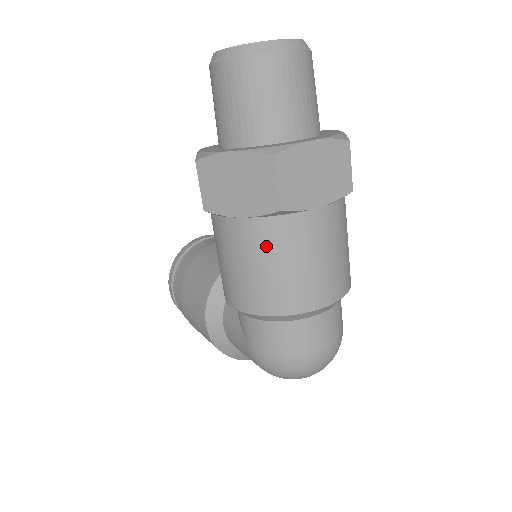
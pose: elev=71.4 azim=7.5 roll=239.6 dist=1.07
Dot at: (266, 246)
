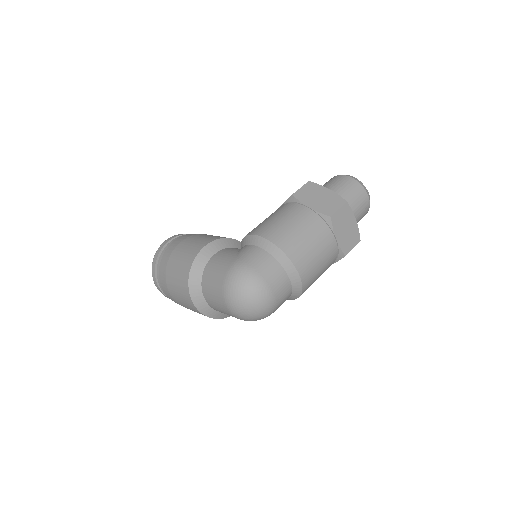
Dot at: (308, 224)
